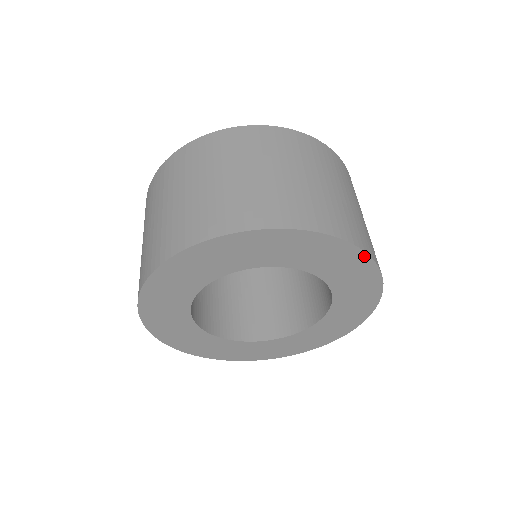
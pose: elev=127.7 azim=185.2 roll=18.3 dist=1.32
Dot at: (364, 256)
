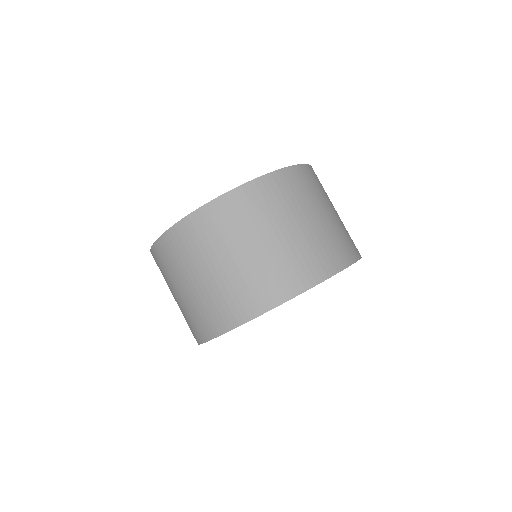
Dot at: (314, 286)
